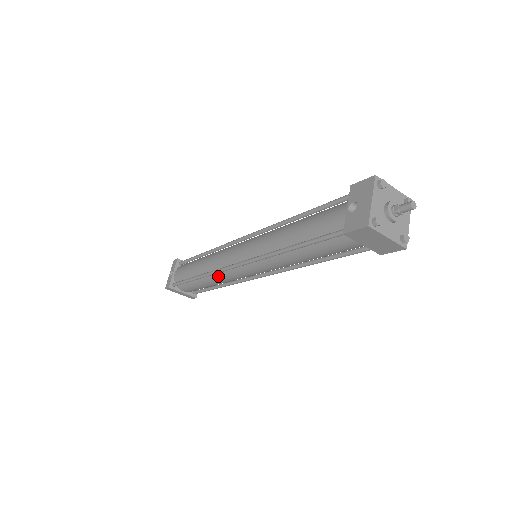
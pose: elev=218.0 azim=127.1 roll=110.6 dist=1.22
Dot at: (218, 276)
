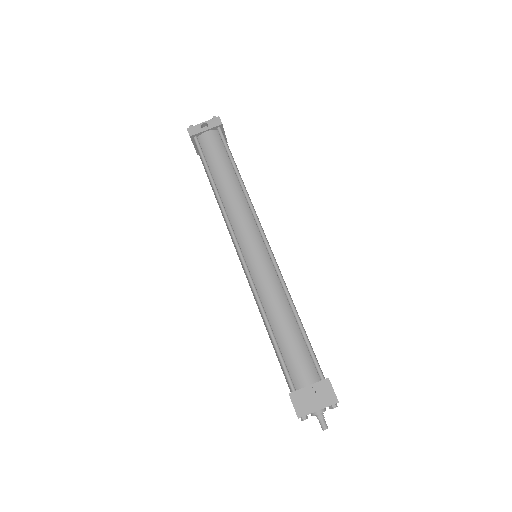
Dot at: occluded
